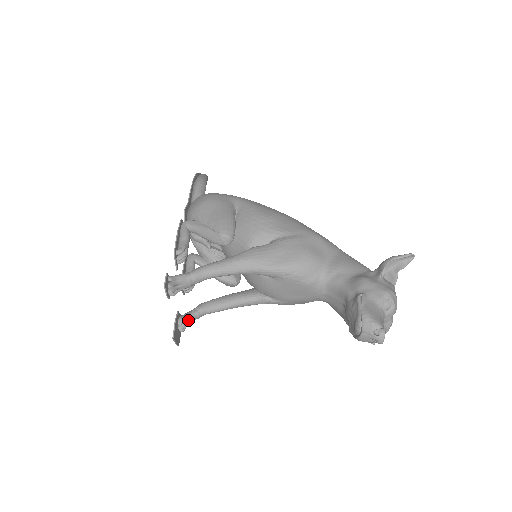
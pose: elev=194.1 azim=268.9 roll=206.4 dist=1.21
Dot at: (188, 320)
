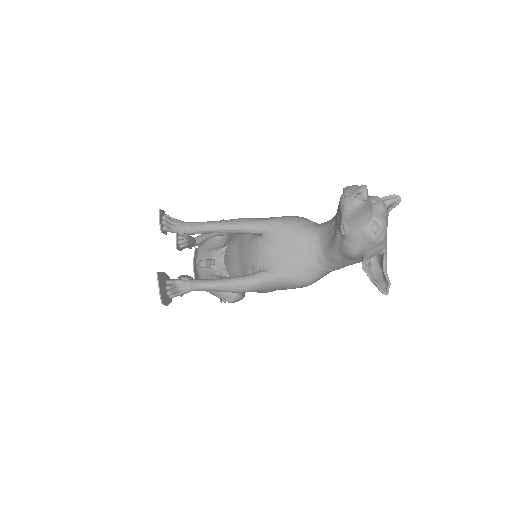
Dot at: (178, 284)
